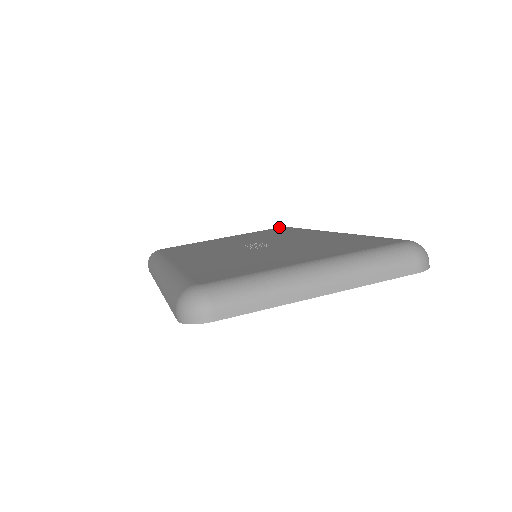
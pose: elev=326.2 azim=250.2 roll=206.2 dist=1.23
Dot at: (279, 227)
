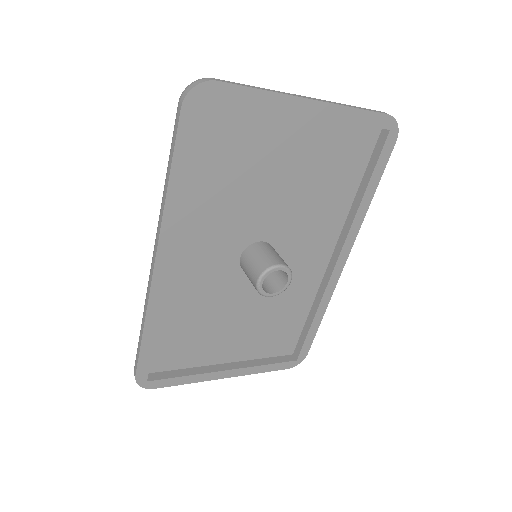
Dot at: occluded
